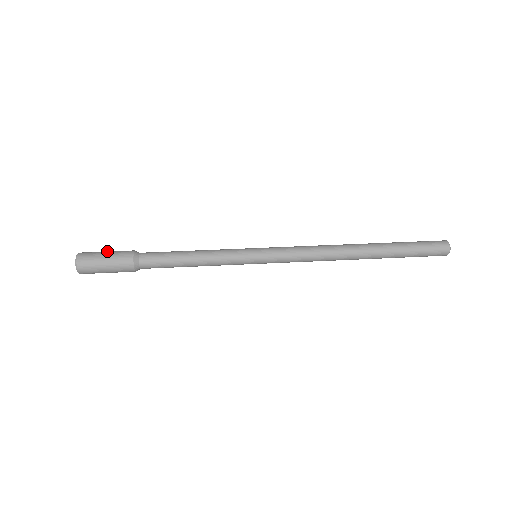
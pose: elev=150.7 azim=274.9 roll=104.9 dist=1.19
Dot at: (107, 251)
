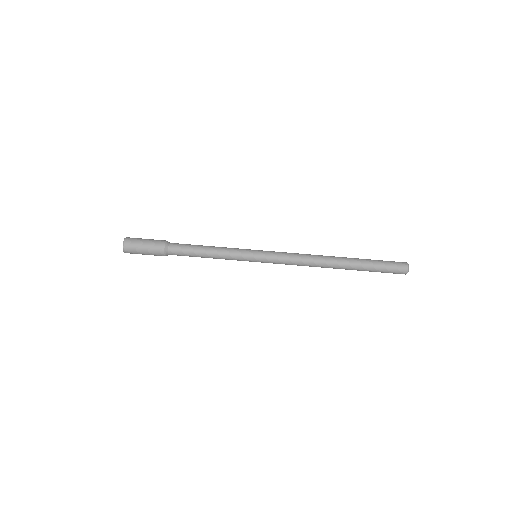
Dot at: (144, 245)
